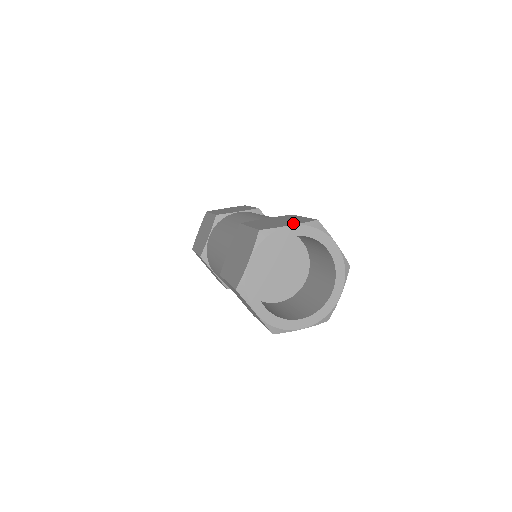
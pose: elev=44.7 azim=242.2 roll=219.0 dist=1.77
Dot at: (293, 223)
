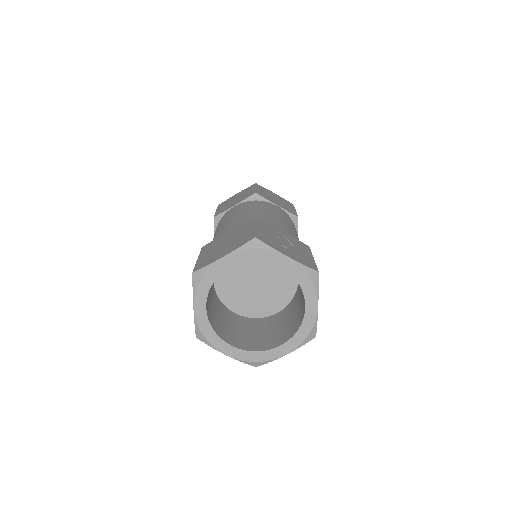
Dot at: (229, 250)
